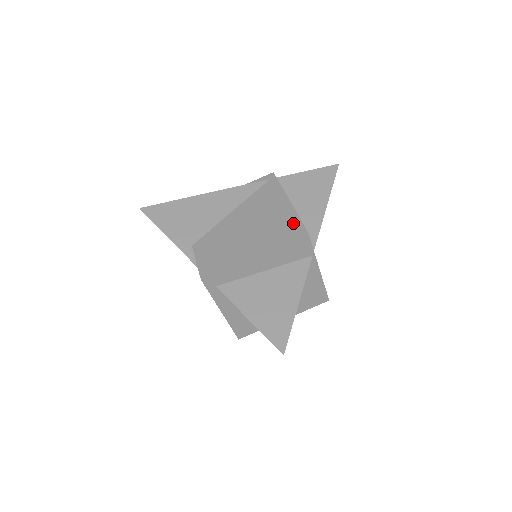
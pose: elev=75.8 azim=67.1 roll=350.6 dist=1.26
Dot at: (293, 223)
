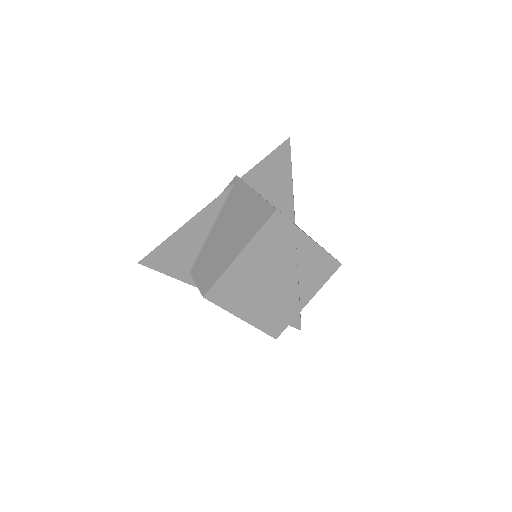
Dot at: (262, 208)
